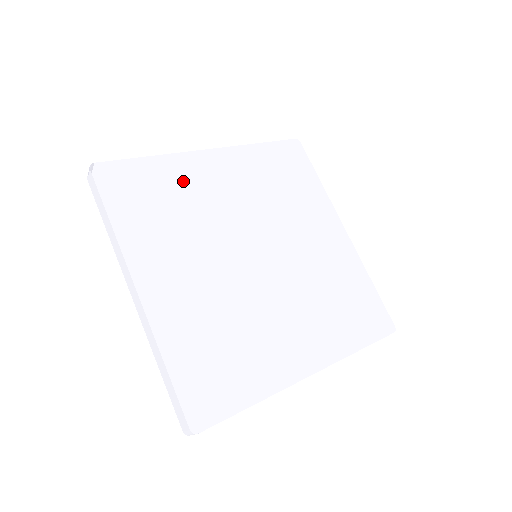
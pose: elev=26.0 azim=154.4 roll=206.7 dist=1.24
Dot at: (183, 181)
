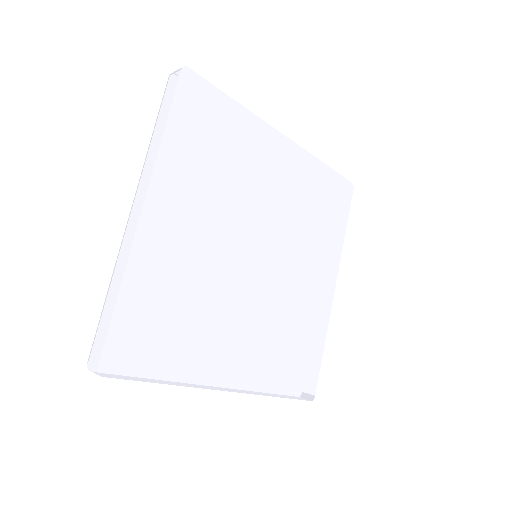
Dot at: (163, 275)
